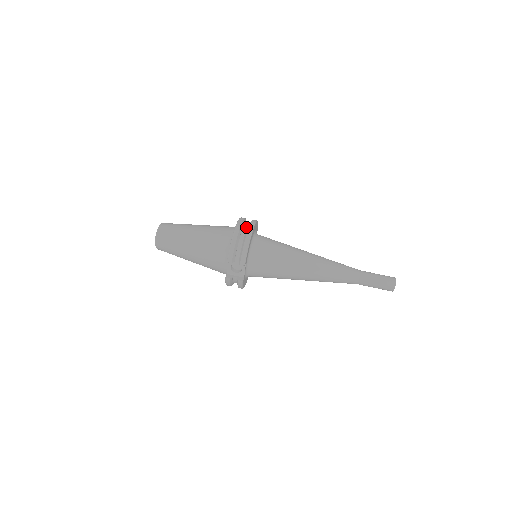
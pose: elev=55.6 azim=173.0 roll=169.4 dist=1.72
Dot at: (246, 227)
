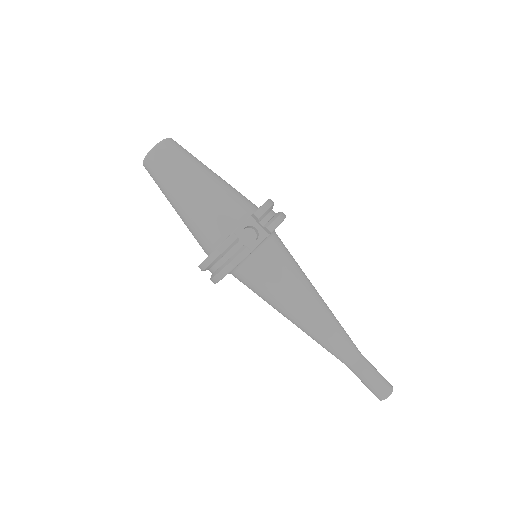
Dot at: occluded
